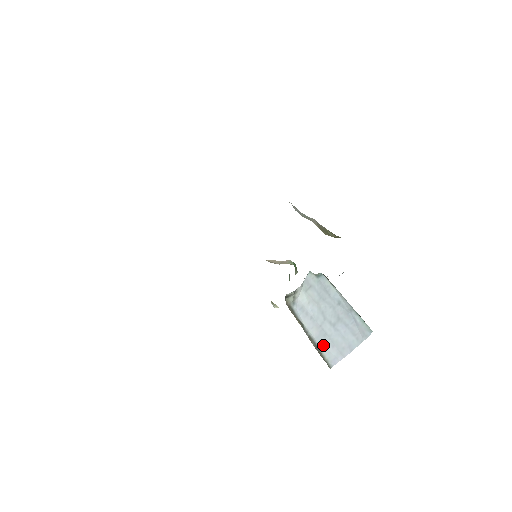
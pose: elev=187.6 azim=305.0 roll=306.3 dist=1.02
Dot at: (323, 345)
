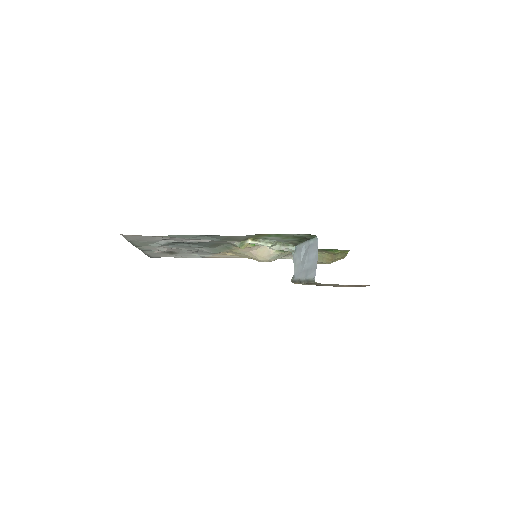
Dot at: (308, 275)
